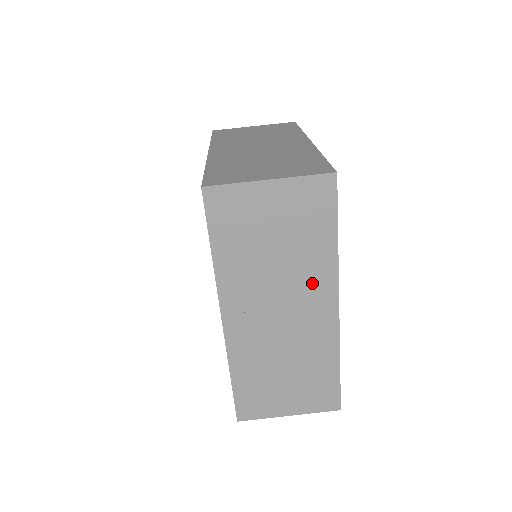
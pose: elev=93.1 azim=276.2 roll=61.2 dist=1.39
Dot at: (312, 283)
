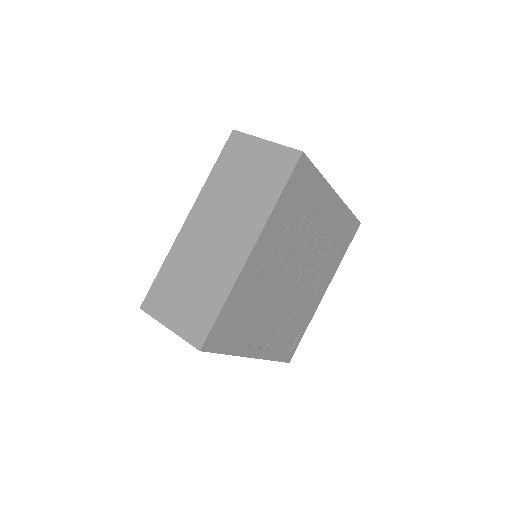
Dot at: (247, 221)
